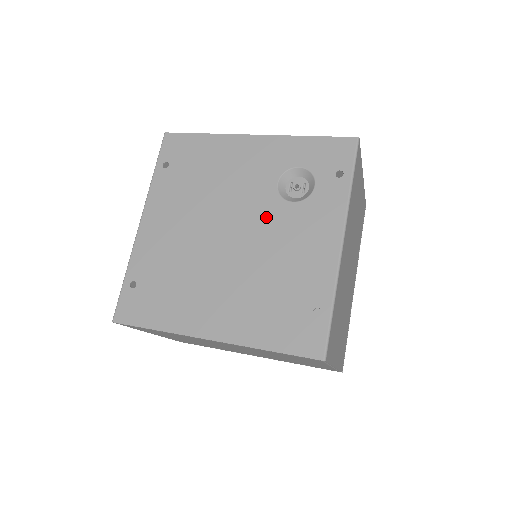
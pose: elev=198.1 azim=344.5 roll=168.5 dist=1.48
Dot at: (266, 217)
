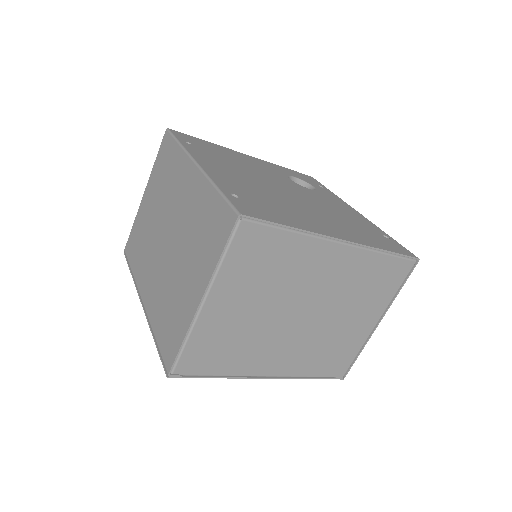
Dot at: (302, 190)
